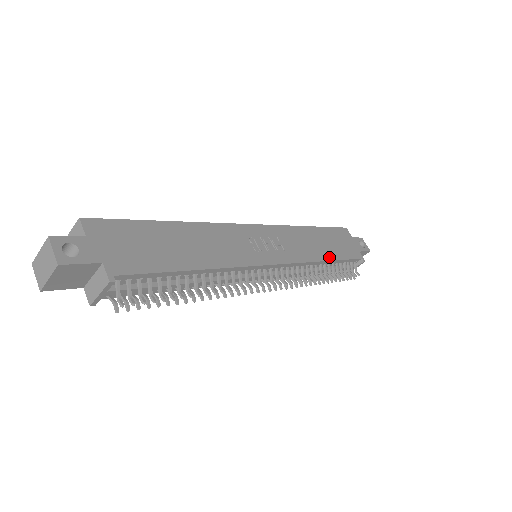
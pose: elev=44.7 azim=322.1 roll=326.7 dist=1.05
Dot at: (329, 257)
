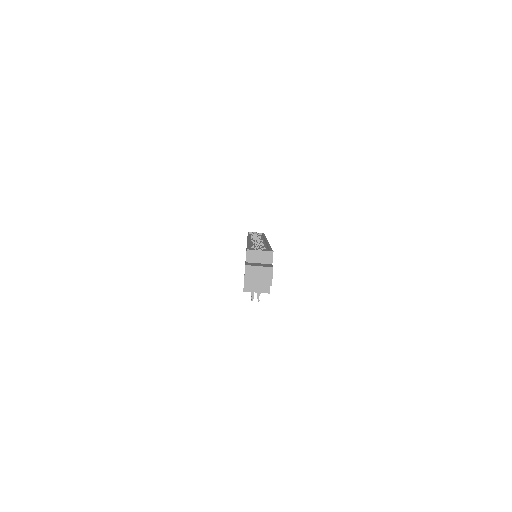
Dot at: occluded
